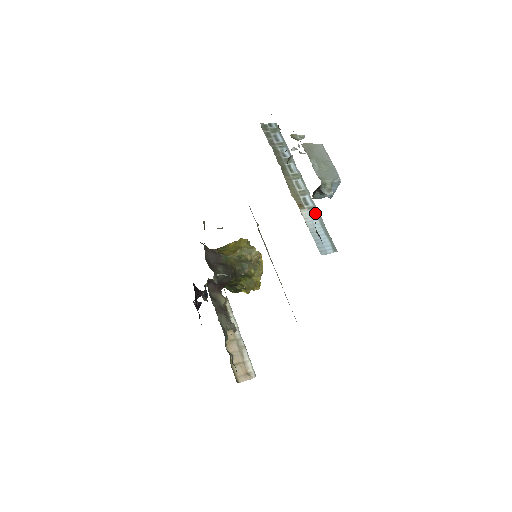
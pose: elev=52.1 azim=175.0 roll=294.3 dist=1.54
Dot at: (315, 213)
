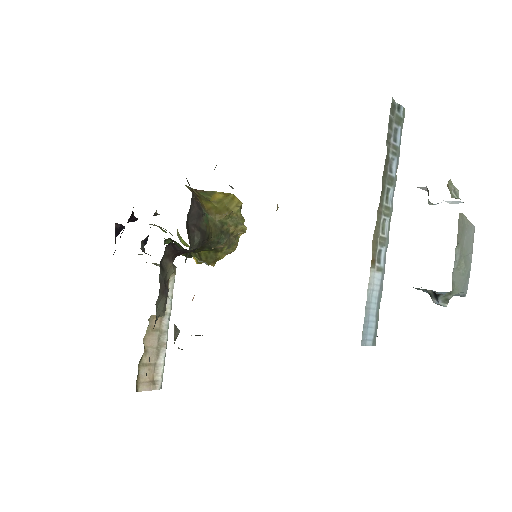
Dot at: (380, 279)
